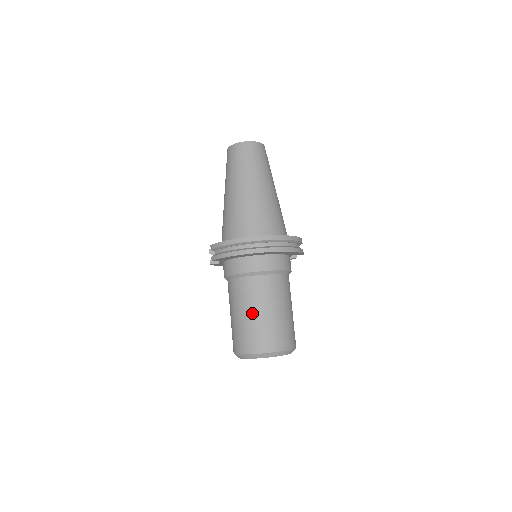
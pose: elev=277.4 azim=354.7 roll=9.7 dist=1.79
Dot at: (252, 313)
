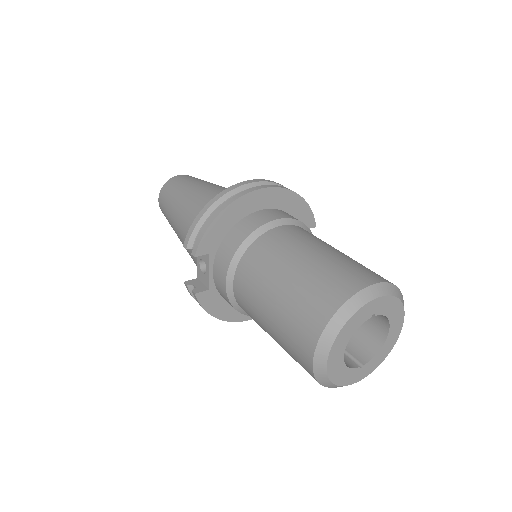
Dot at: (298, 262)
